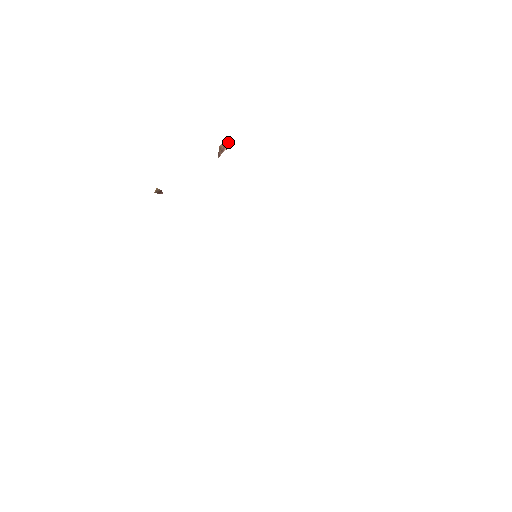
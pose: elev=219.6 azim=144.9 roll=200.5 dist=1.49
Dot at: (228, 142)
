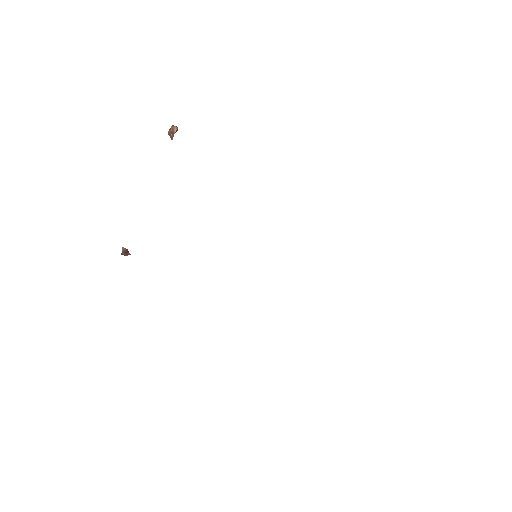
Dot at: (174, 126)
